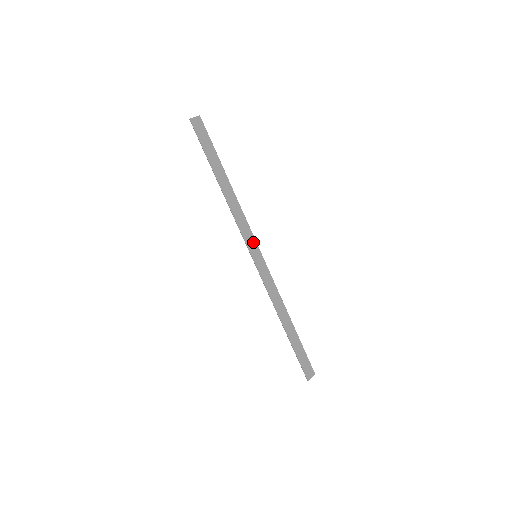
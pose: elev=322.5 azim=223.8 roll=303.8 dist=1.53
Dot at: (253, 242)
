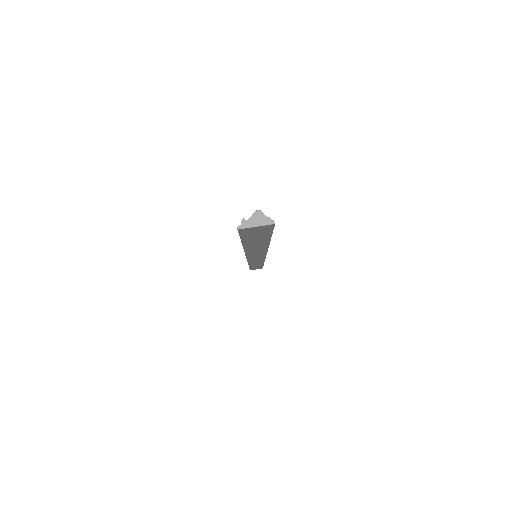
Dot at: (260, 256)
